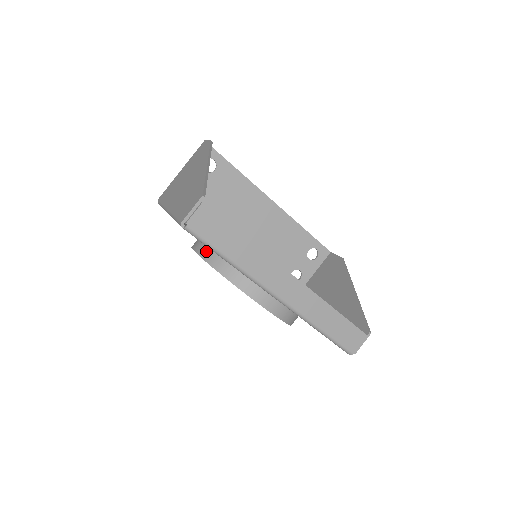
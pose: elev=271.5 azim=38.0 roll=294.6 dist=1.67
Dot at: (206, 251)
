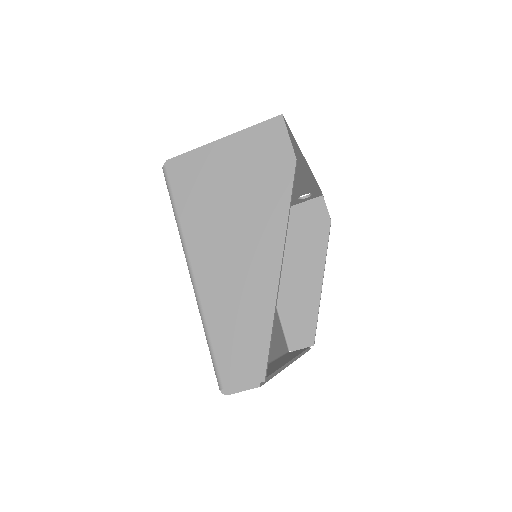
Dot at: occluded
